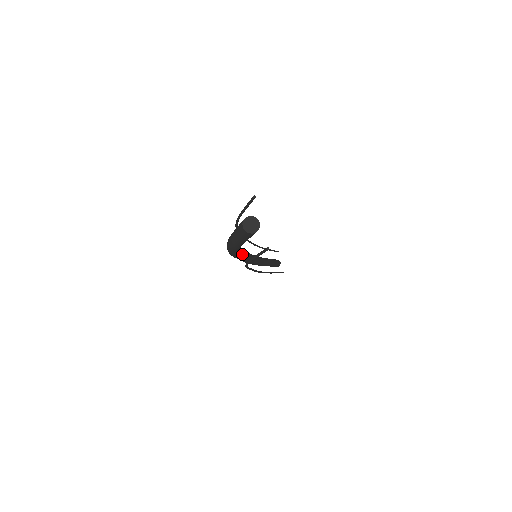
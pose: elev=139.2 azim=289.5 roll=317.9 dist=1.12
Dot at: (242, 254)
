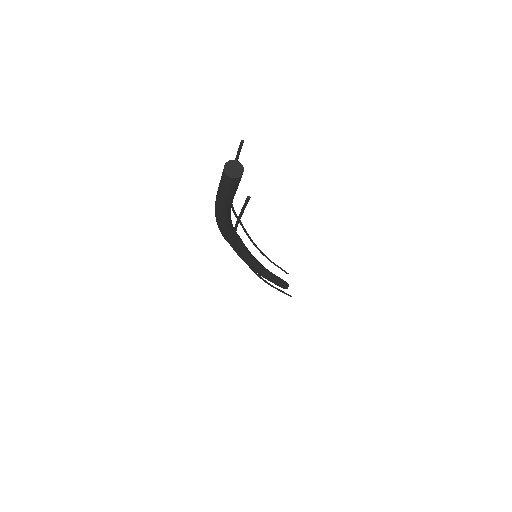
Dot at: occluded
